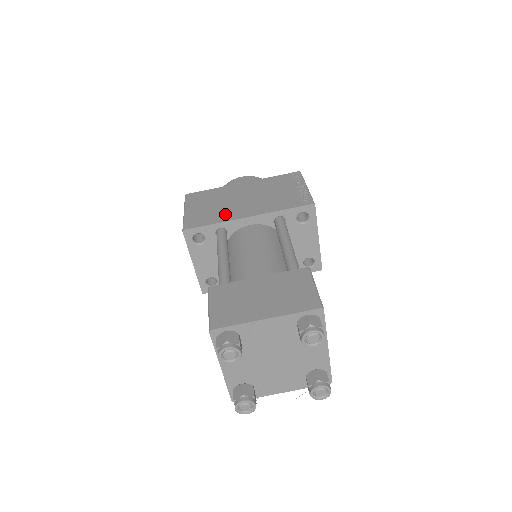
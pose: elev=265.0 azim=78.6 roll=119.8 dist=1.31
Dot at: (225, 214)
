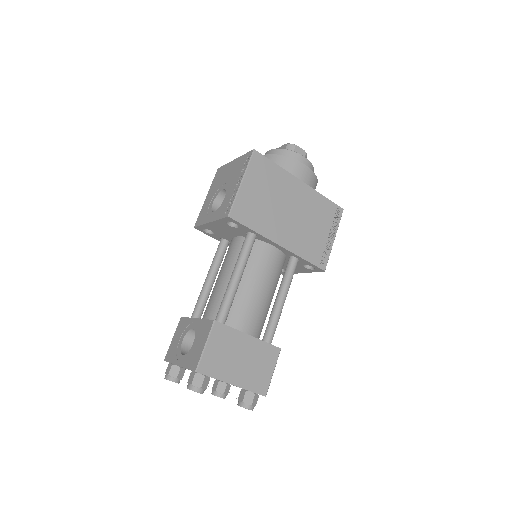
Dot at: (268, 224)
